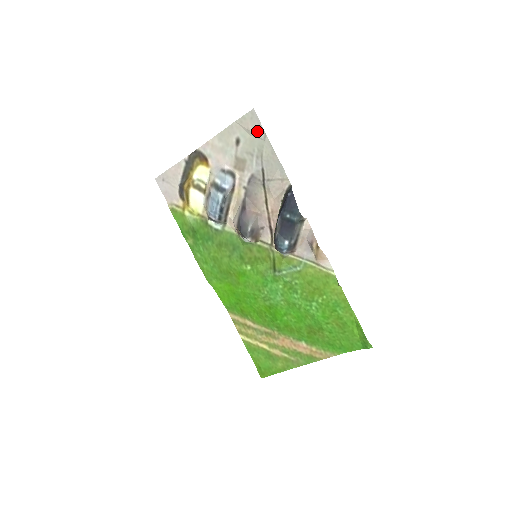
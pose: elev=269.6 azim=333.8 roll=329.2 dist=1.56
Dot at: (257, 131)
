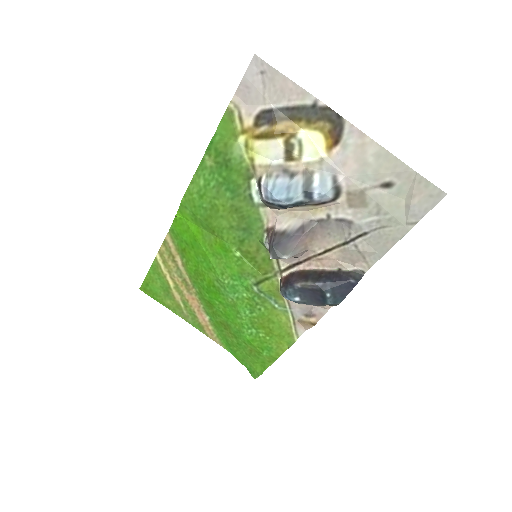
Dot at: (416, 210)
